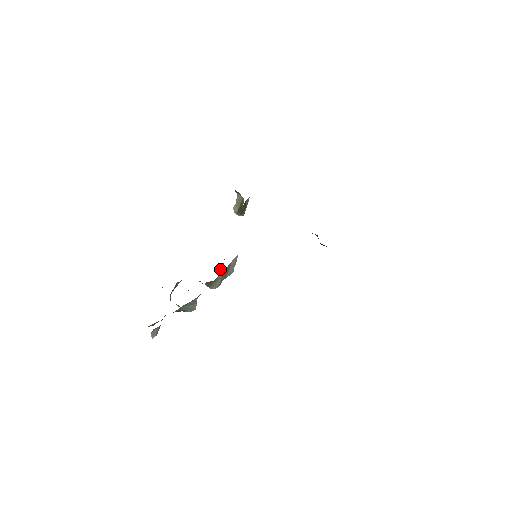
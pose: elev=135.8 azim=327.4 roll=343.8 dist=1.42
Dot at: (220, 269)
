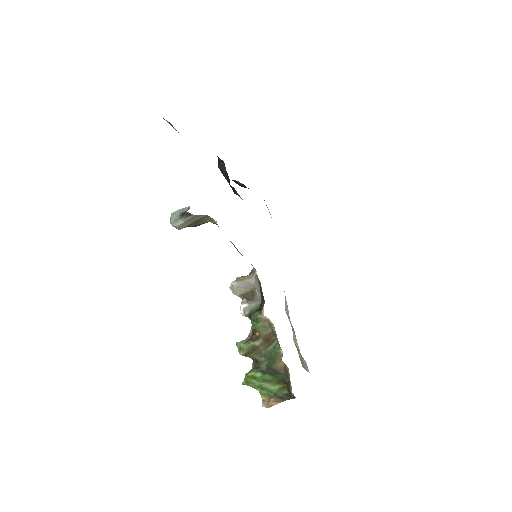
Dot at: (236, 293)
